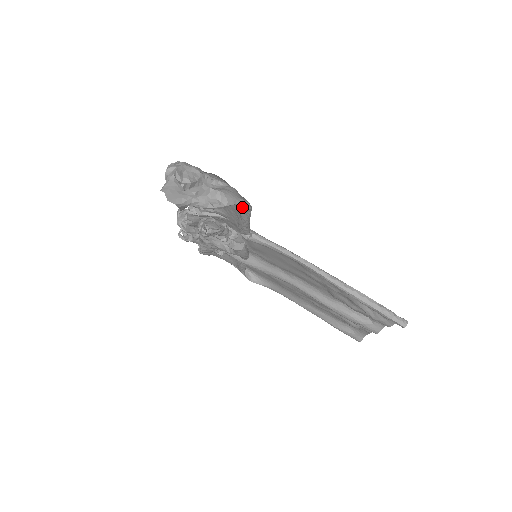
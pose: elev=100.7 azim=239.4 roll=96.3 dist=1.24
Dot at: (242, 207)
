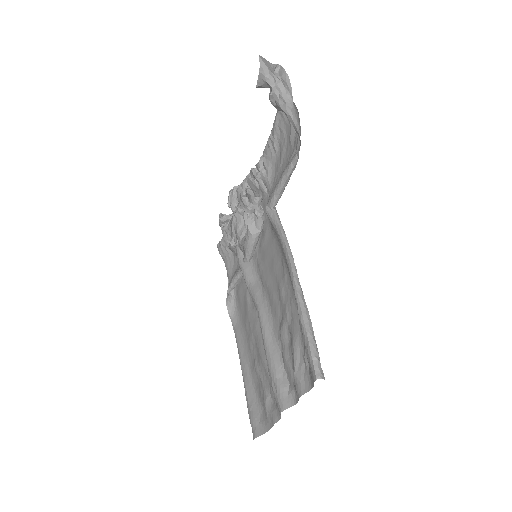
Dot at: (291, 160)
